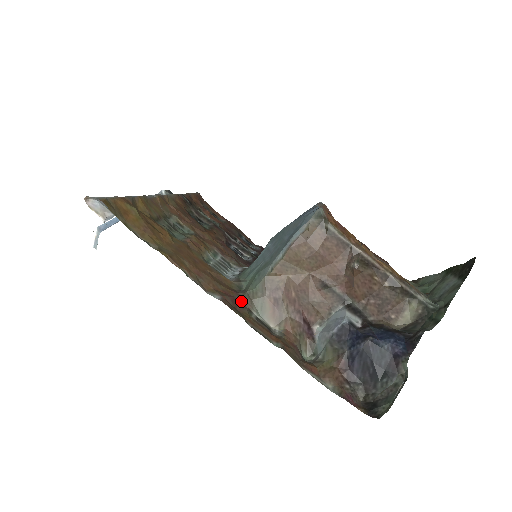
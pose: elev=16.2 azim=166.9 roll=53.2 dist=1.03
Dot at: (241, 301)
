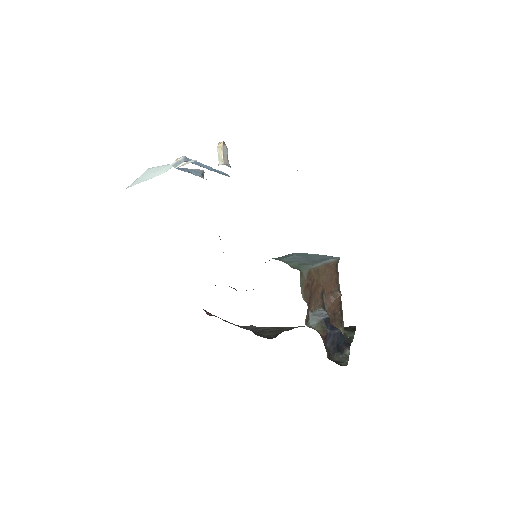
Dot at: occluded
